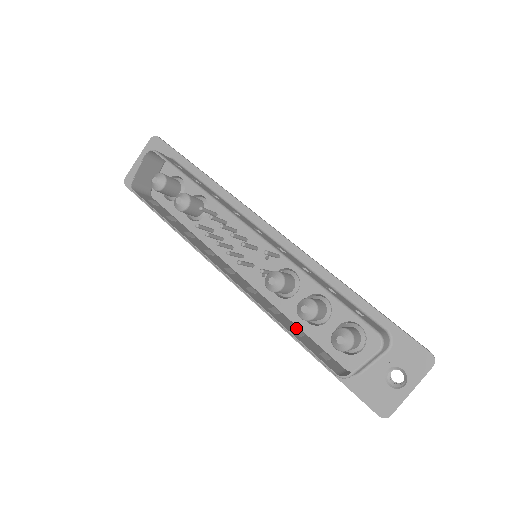
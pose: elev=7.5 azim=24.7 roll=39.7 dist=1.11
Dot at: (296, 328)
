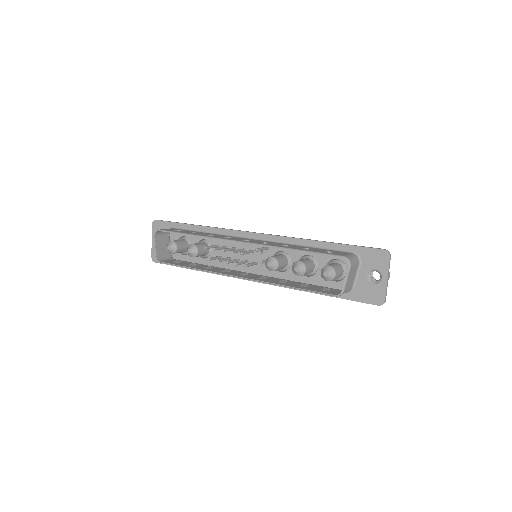
Dot at: (301, 284)
